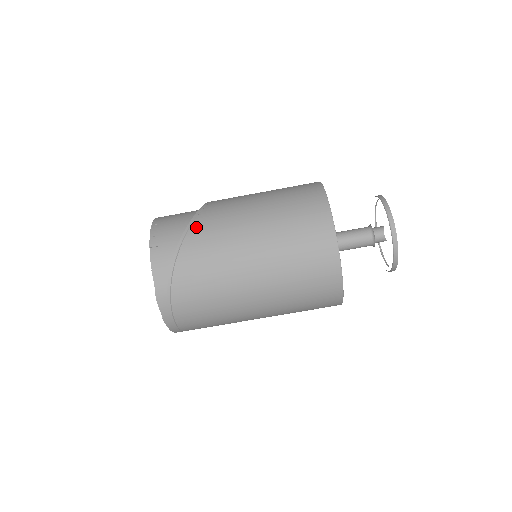
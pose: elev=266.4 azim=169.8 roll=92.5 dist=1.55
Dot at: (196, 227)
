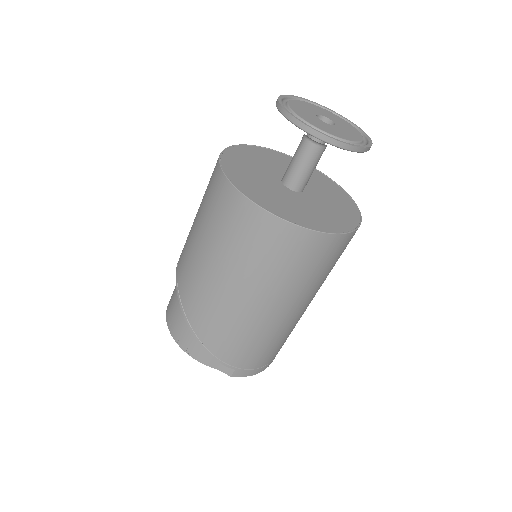
Dot at: (189, 314)
